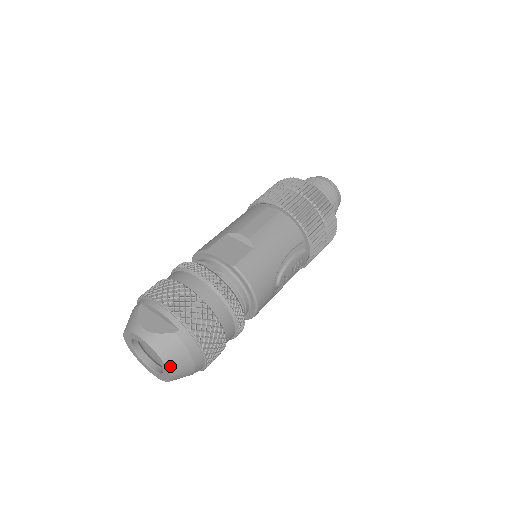
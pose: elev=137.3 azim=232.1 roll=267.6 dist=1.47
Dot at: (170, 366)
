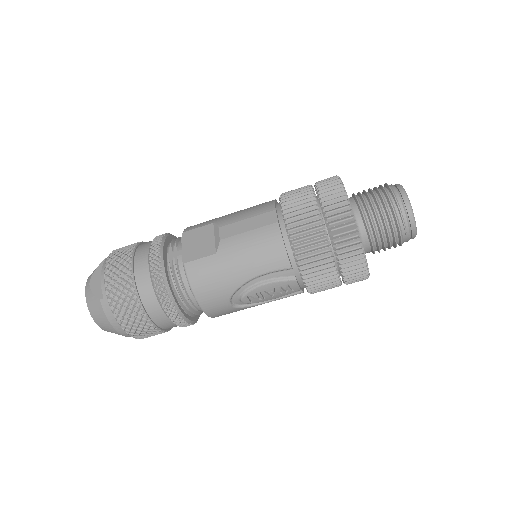
Dot at: (97, 322)
